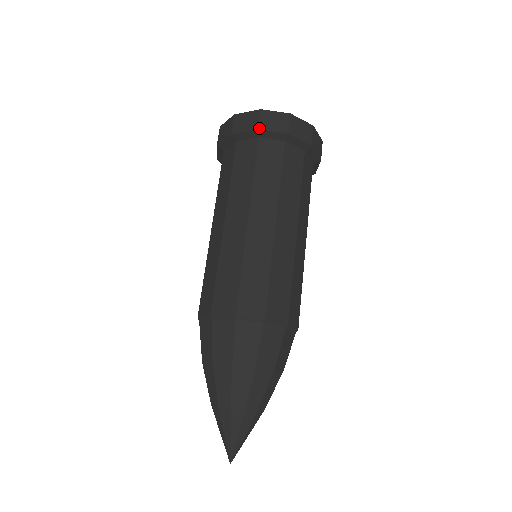
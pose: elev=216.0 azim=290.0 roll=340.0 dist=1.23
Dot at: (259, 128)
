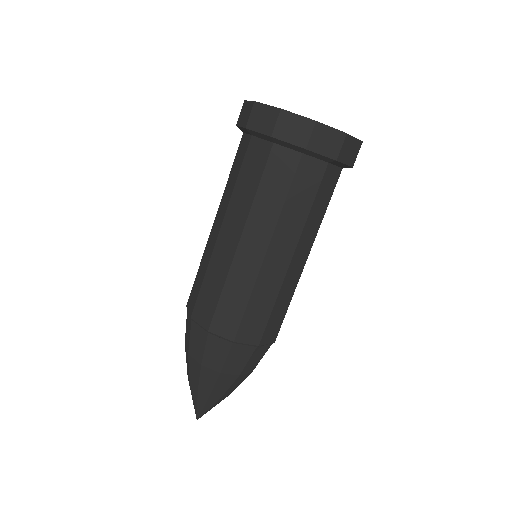
Dot at: (273, 135)
